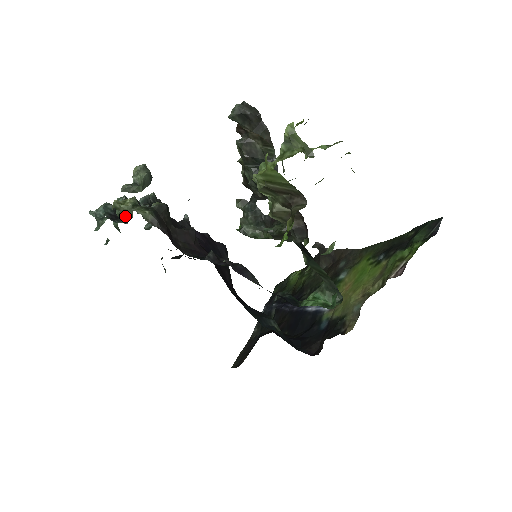
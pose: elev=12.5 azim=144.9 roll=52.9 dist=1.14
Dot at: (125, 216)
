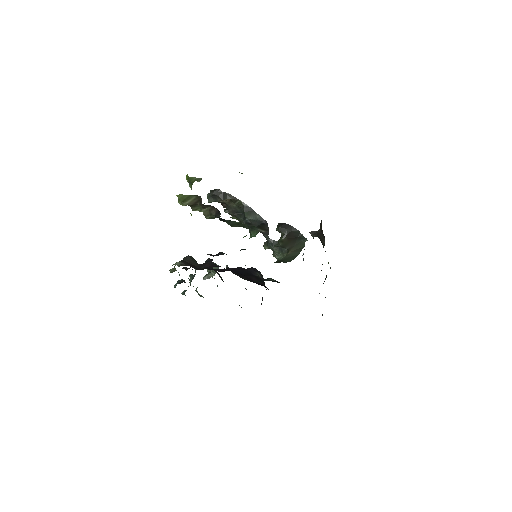
Dot at: occluded
